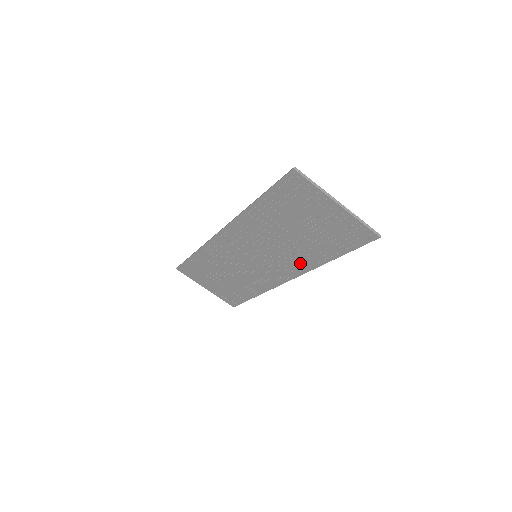
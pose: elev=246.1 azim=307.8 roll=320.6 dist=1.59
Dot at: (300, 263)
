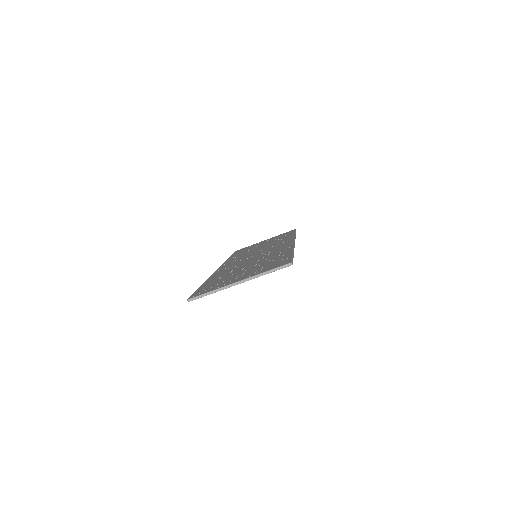
Dot at: occluded
